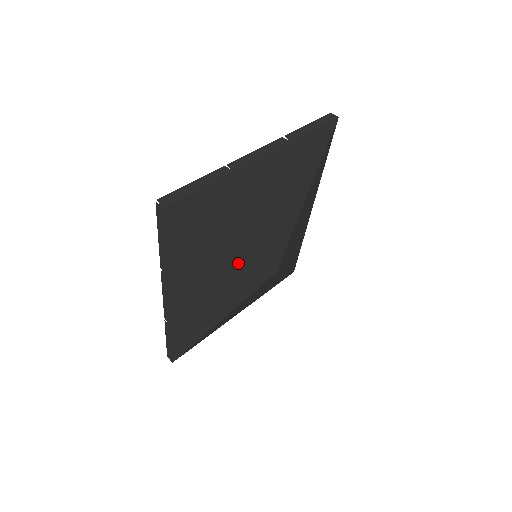
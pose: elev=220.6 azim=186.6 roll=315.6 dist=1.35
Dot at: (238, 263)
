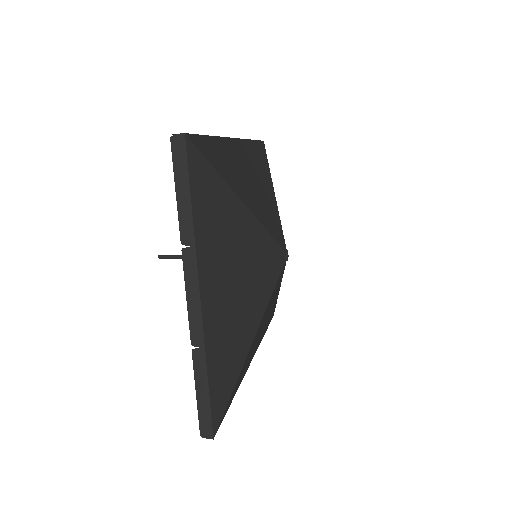
Dot at: occluded
